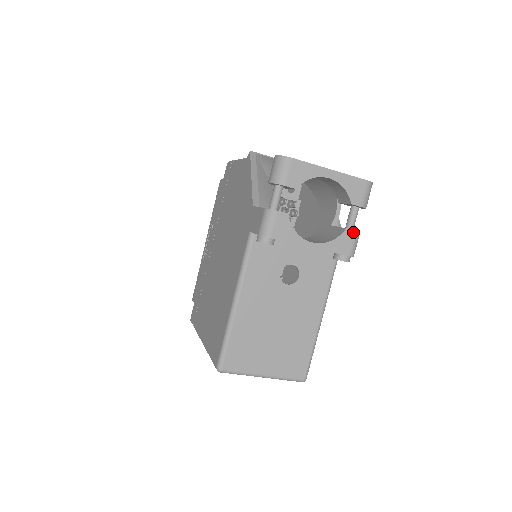
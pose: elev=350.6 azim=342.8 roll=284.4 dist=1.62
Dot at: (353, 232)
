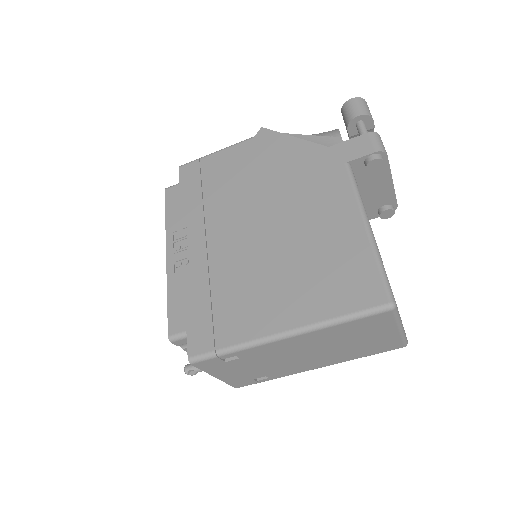
Dot at: occluded
